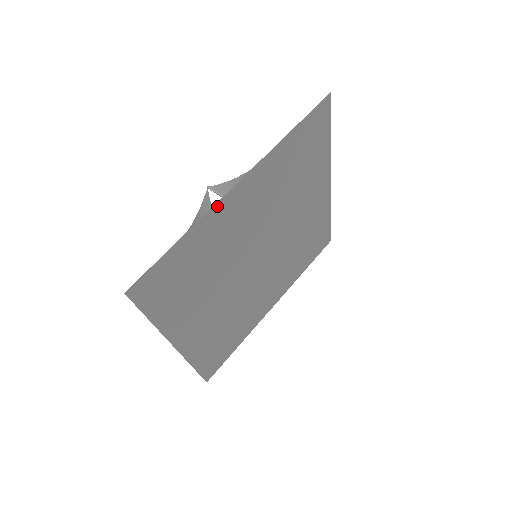
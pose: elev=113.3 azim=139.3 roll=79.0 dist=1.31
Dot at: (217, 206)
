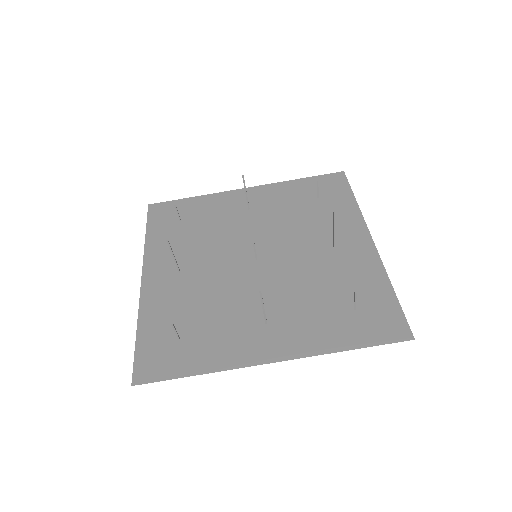
Dot at: (242, 364)
